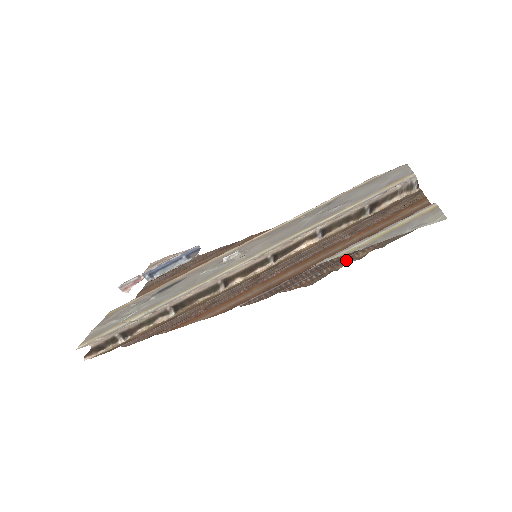
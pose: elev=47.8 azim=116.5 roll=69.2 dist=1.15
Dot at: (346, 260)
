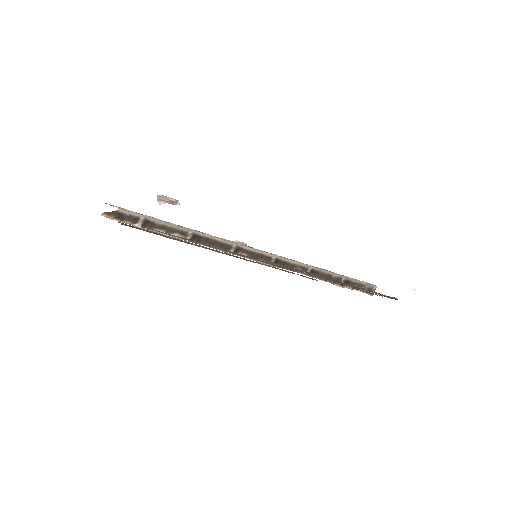
Dot at: (341, 282)
